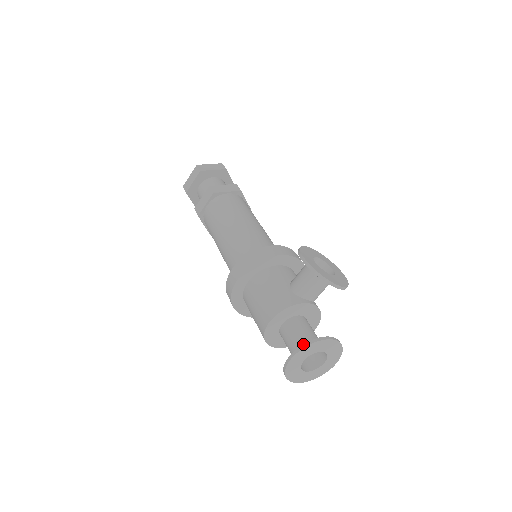
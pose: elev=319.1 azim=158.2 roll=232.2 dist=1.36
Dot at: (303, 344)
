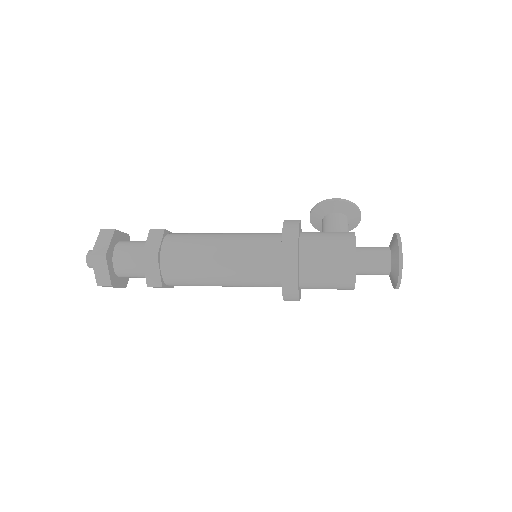
Dot at: (396, 235)
